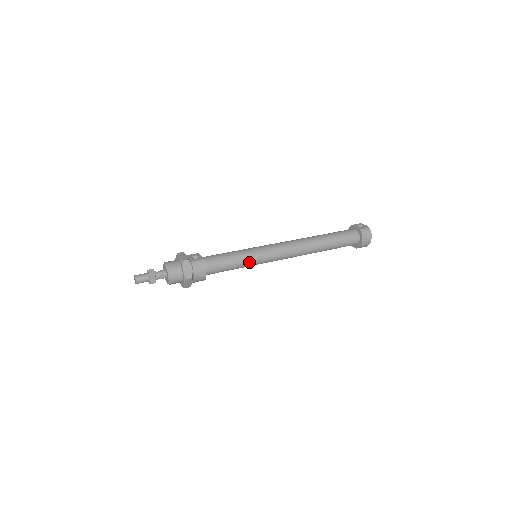
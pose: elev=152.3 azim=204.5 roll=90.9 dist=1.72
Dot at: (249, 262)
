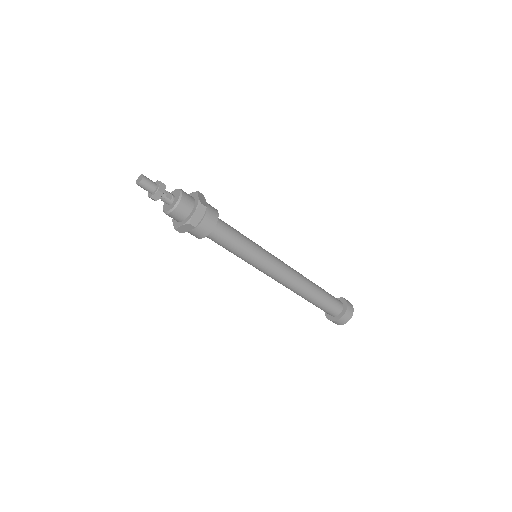
Dot at: (254, 248)
